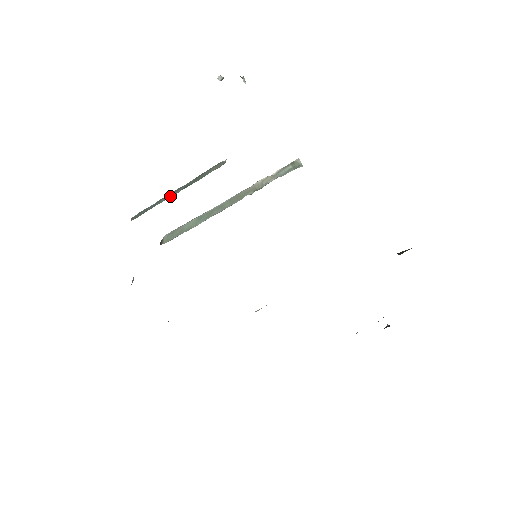
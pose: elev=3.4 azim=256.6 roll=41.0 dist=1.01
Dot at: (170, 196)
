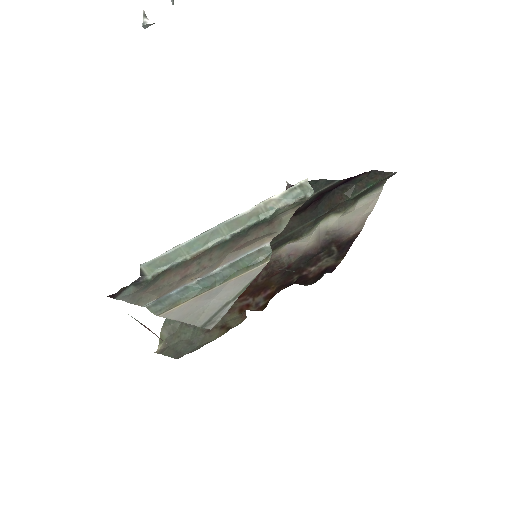
Dot at: (203, 286)
